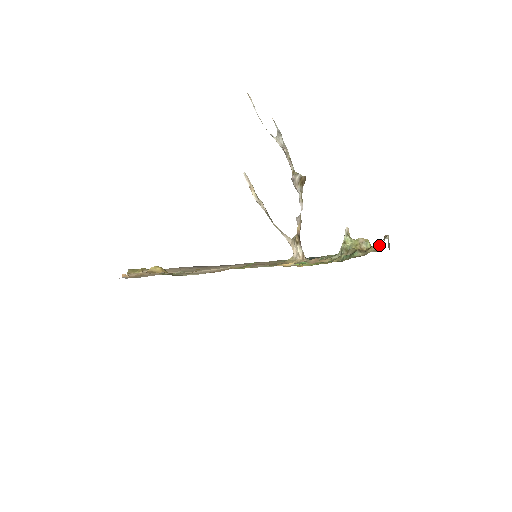
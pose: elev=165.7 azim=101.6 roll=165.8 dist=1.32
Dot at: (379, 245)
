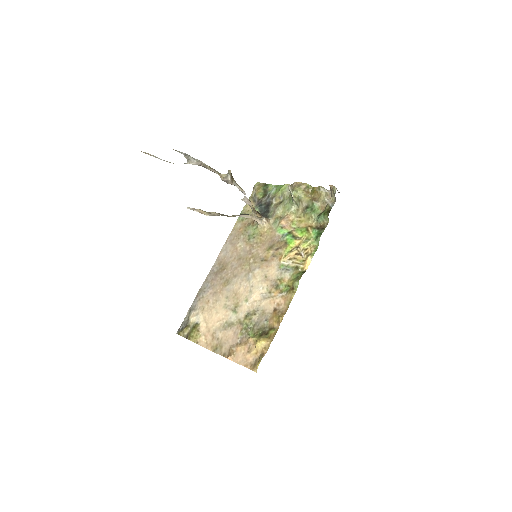
Dot at: (324, 189)
